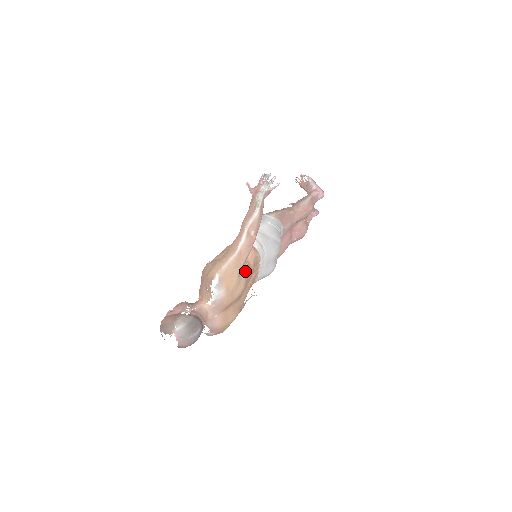
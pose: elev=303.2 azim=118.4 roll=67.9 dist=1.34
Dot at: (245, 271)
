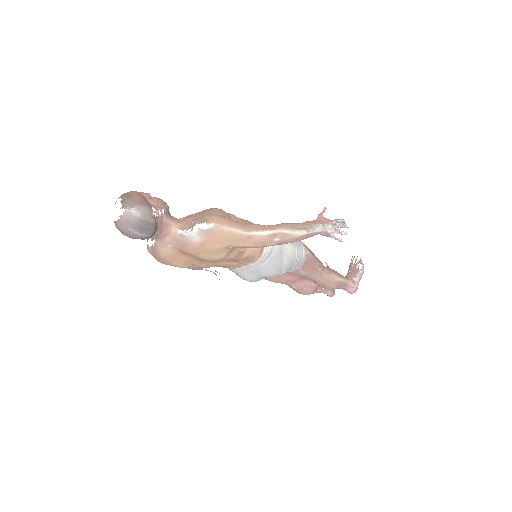
Dot at: (233, 252)
